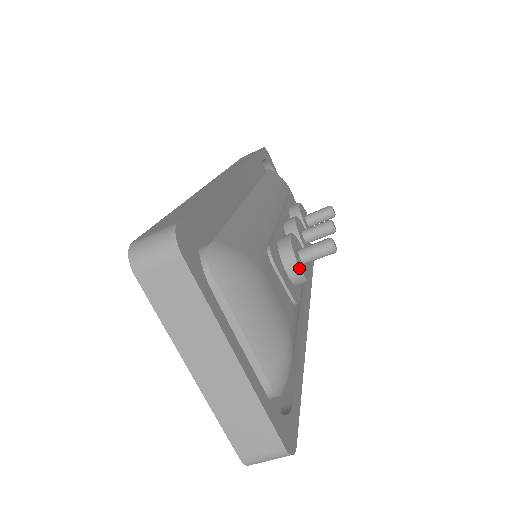
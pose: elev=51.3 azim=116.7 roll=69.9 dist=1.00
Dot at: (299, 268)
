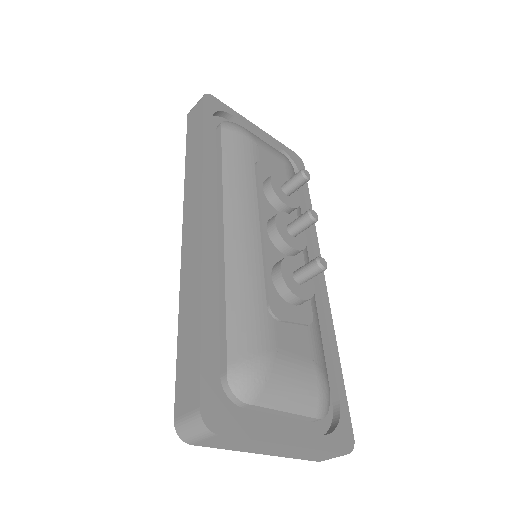
Dot at: (301, 299)
